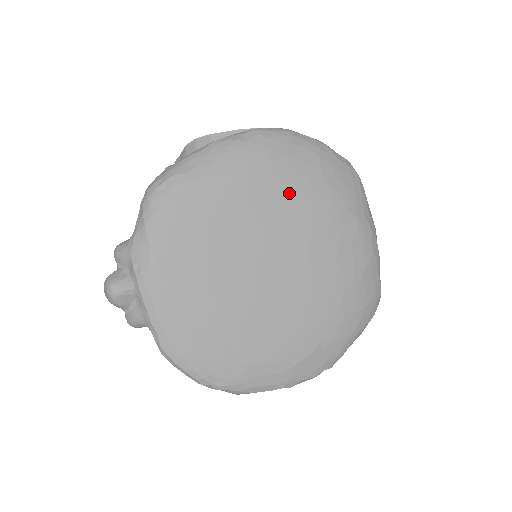
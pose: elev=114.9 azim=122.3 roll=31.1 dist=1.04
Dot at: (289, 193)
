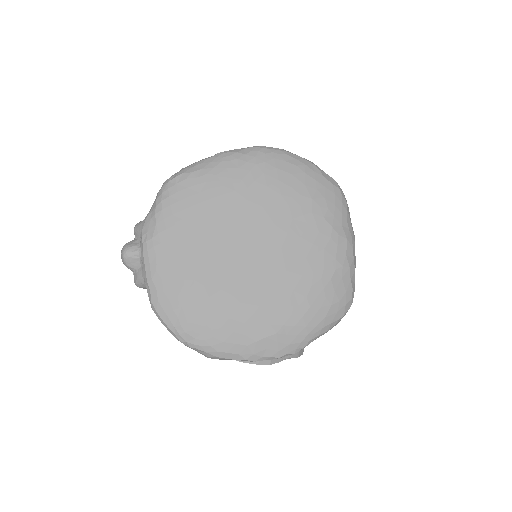
Dot at: (273, 197)
